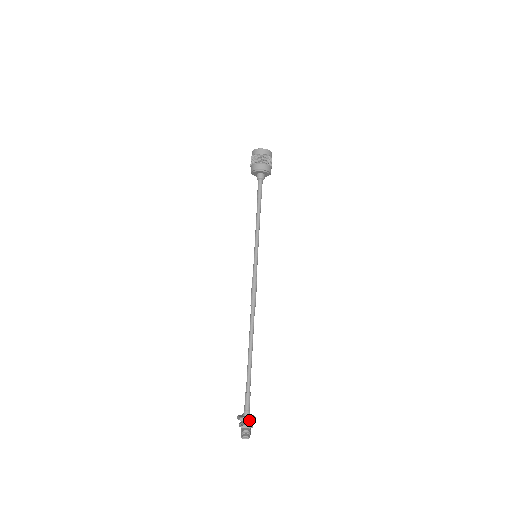
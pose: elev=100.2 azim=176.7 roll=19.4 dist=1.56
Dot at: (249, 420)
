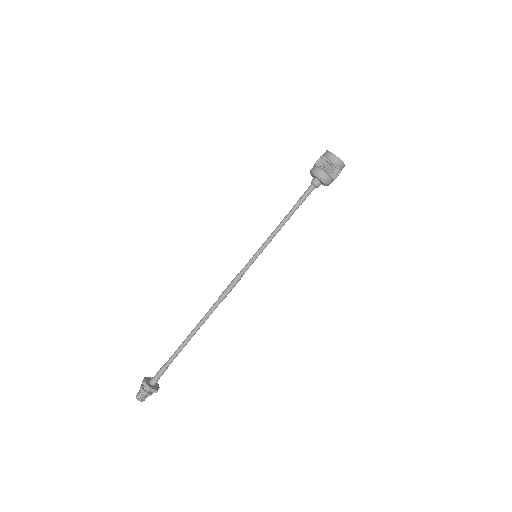
Dot at: occluded
